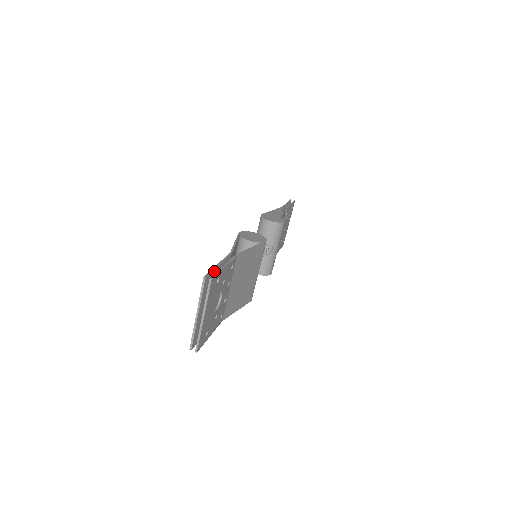
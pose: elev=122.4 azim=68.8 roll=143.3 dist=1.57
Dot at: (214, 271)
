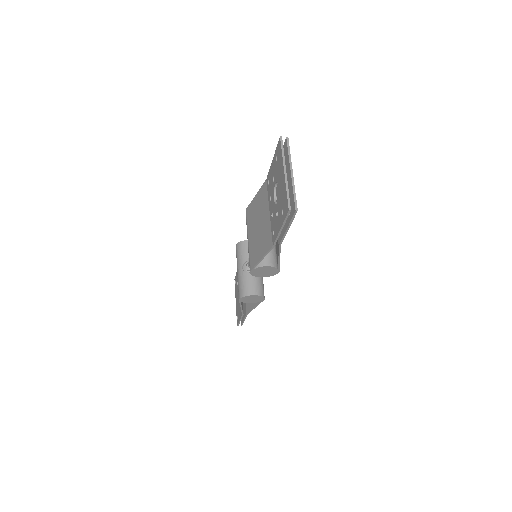
Dot at: occluded
